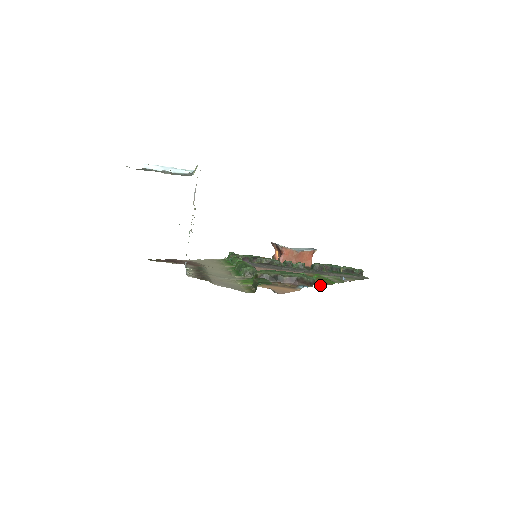
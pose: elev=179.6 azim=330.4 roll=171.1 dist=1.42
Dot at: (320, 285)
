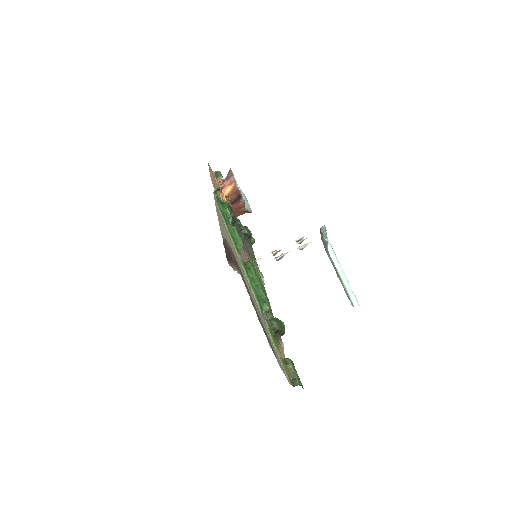
Dot at: occluded
